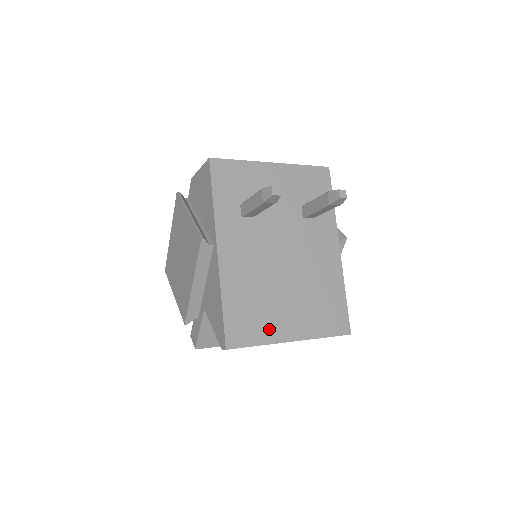
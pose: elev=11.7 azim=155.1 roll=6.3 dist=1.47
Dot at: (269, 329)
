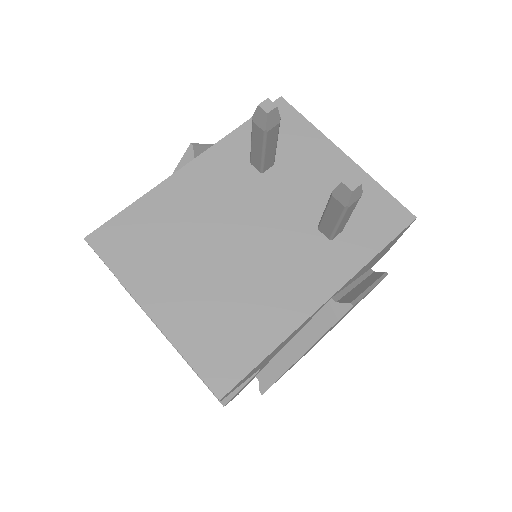
Dot at: (142, 273)
